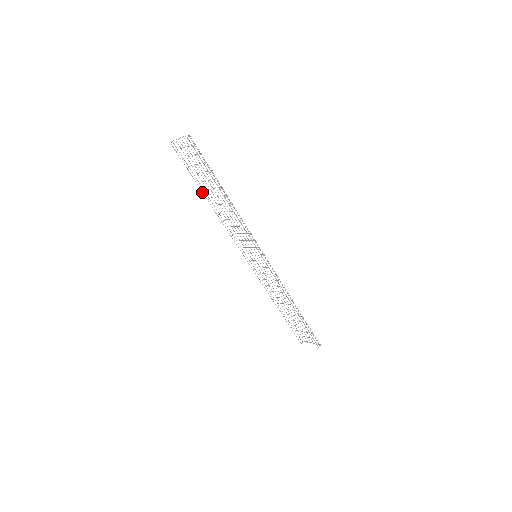
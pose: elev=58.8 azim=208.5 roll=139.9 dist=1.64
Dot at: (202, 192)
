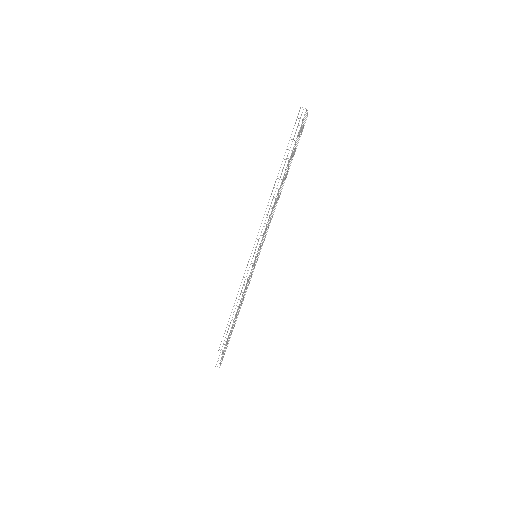
Dot at: occluded
